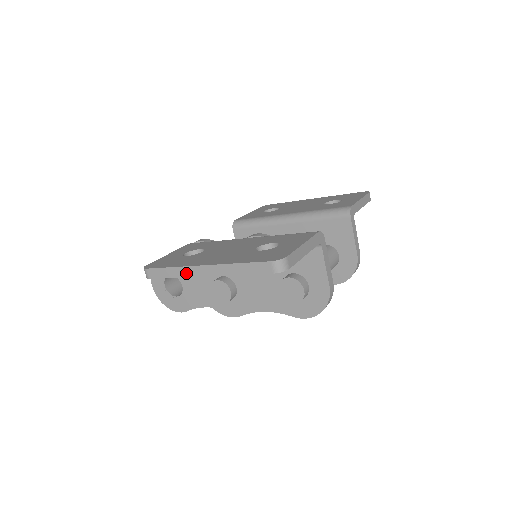
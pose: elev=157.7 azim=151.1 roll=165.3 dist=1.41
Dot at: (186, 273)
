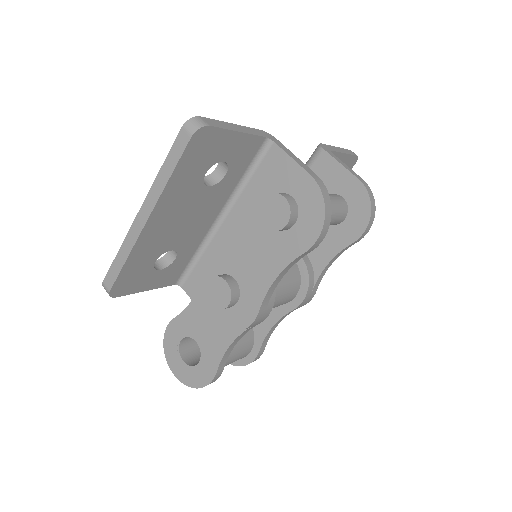
Dot at: (131, 241)
